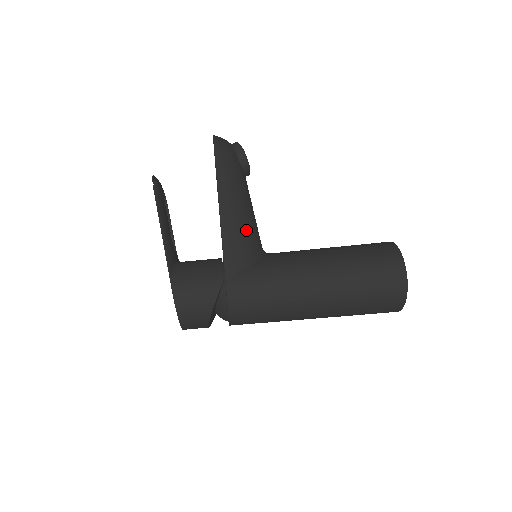
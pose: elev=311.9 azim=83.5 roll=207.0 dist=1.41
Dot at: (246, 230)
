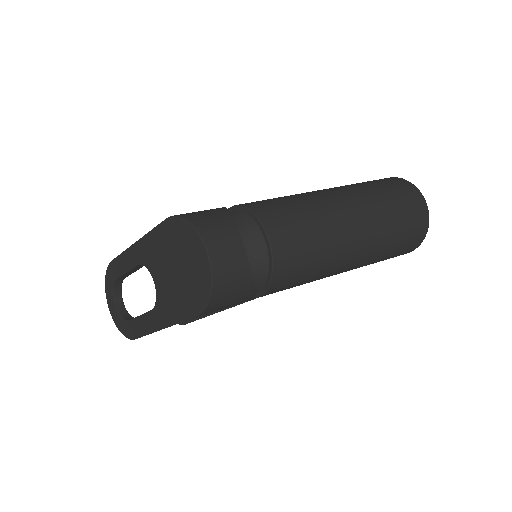
Dot at: occluded
